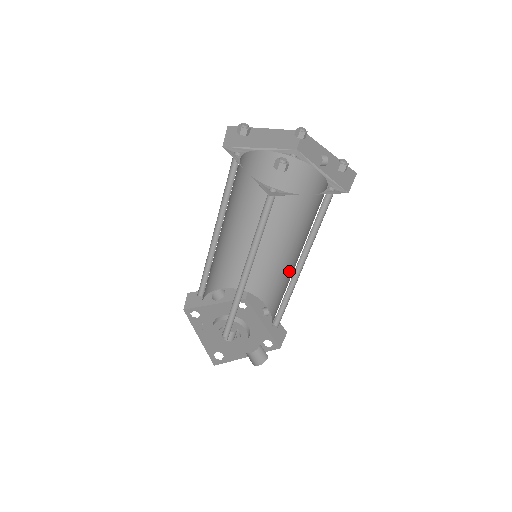
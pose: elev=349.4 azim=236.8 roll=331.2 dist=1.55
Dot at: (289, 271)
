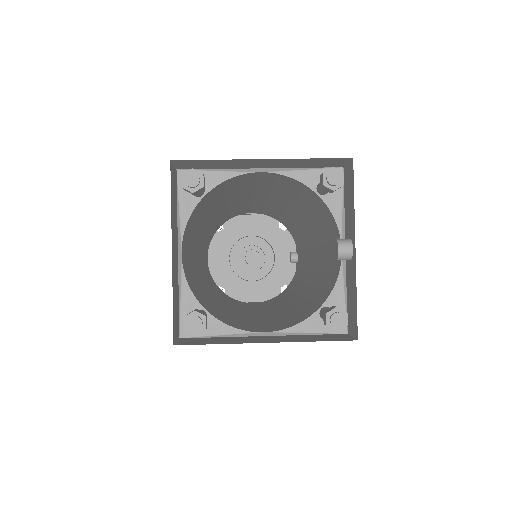
Dot at: (305, 275)
